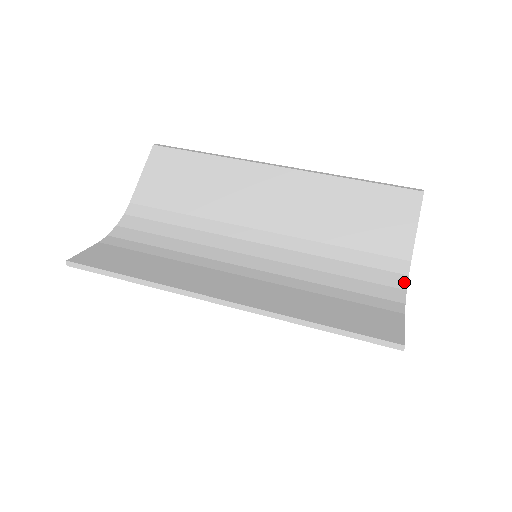
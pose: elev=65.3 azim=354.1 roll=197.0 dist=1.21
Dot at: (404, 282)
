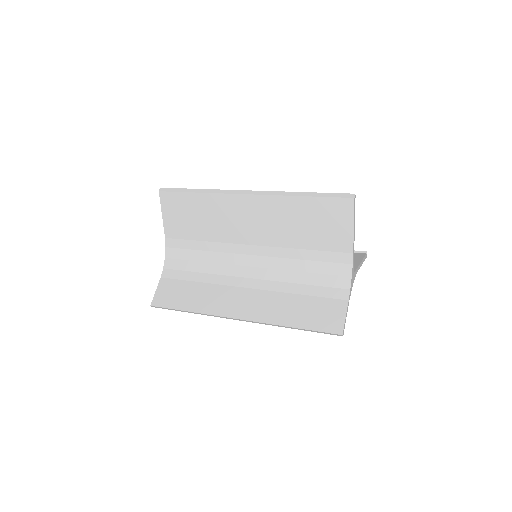
Dot at: (350, 271)
